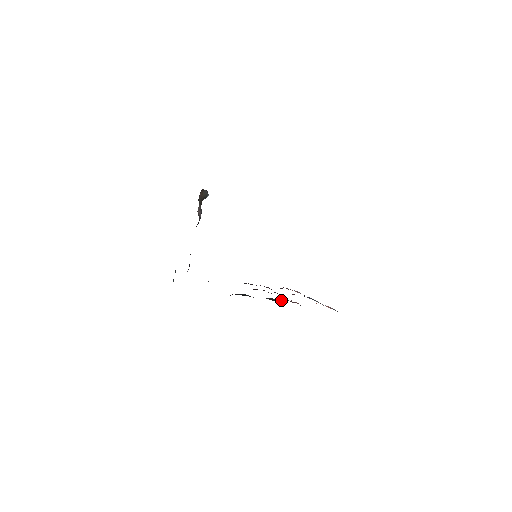
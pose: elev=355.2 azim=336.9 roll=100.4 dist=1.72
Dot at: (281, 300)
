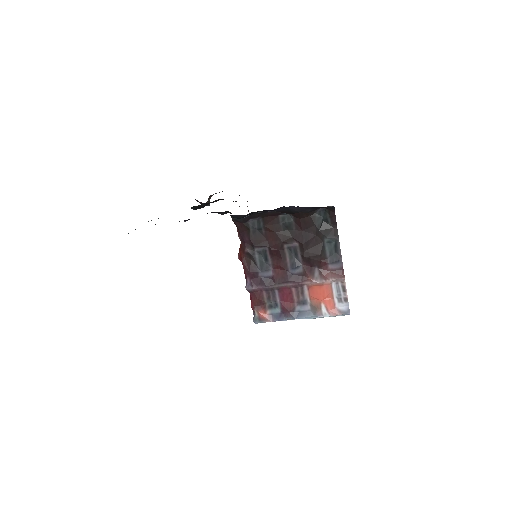
Dot at: (325, 261)
